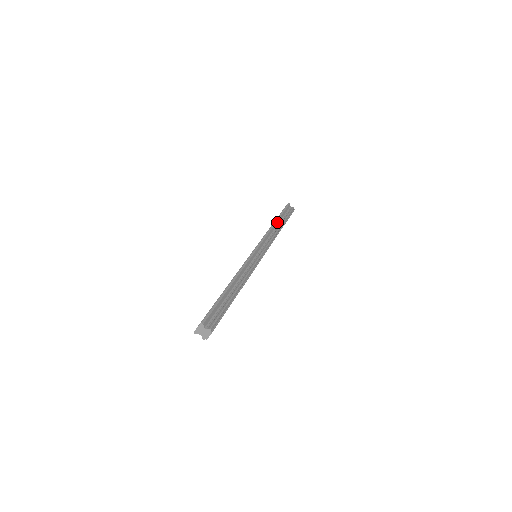
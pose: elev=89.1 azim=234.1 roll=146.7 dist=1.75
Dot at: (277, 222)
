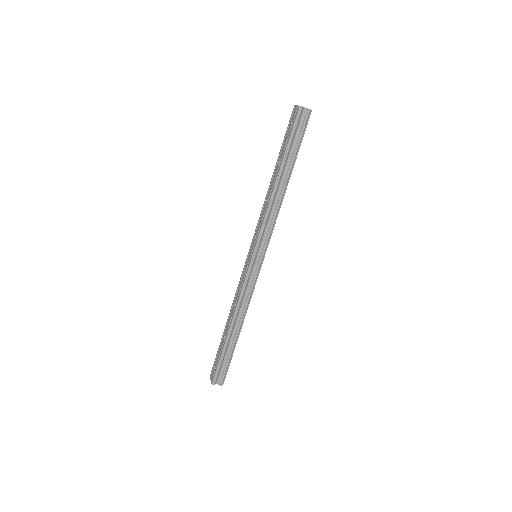
Dot at: (281, 175)
